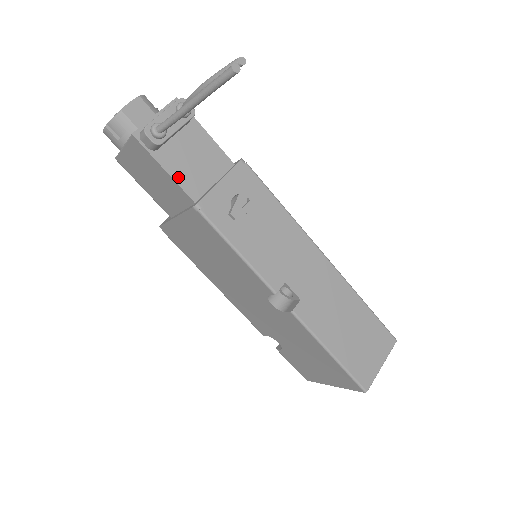
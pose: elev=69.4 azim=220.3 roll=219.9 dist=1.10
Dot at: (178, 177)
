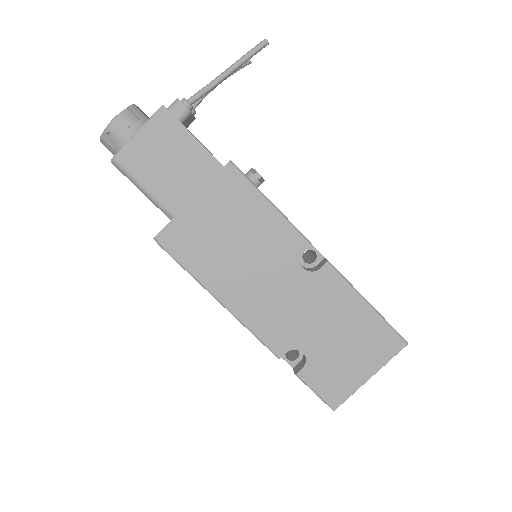
Dot at: occluded
